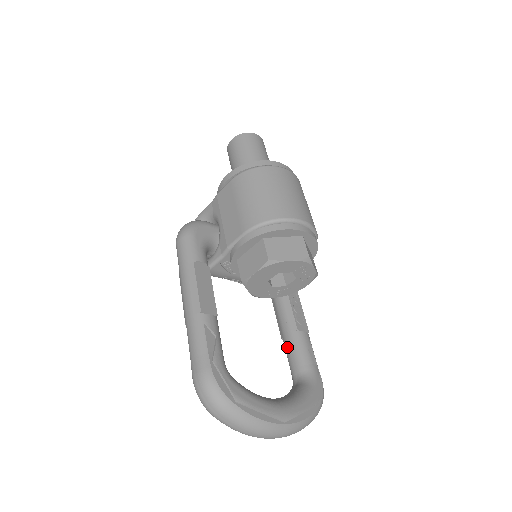
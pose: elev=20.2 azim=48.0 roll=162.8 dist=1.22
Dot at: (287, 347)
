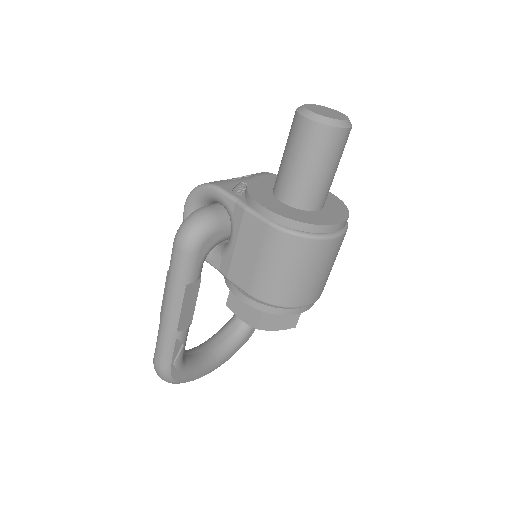
Dot at: occluded
